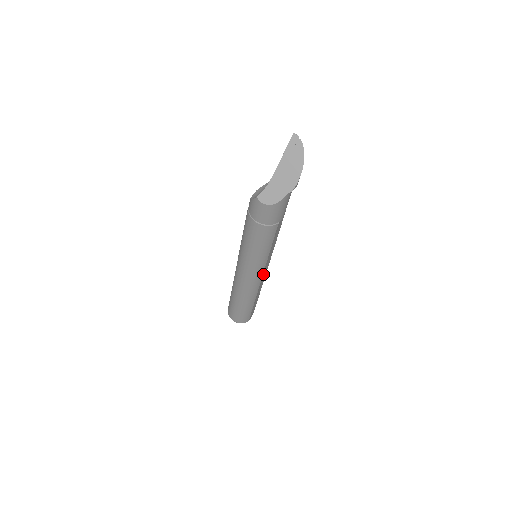
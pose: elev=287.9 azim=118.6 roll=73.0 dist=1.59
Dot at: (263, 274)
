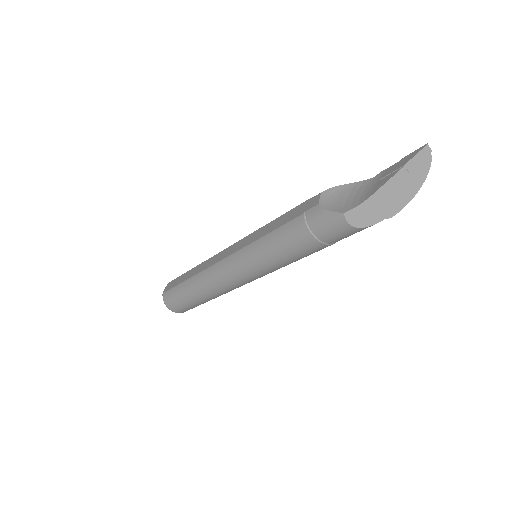
Dot at: occluded
